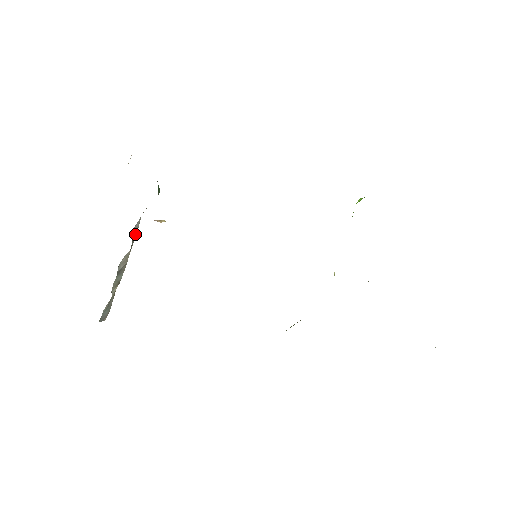
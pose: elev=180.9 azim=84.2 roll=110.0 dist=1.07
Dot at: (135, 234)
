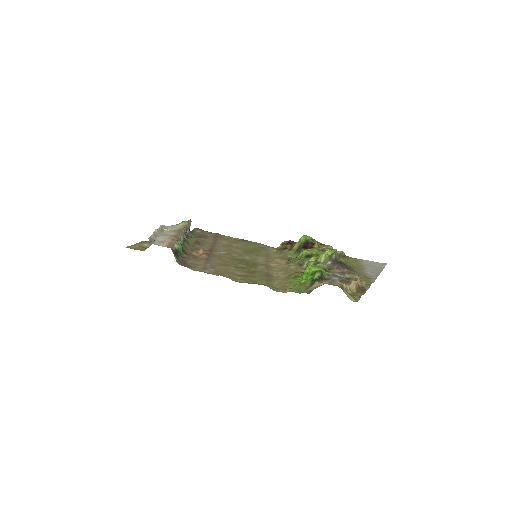
Dot at: (181, 236)
